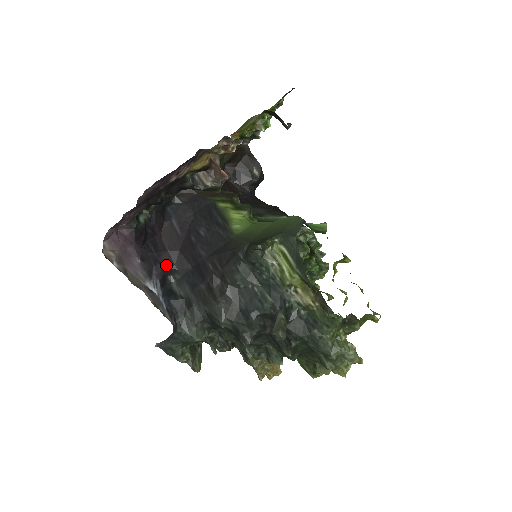
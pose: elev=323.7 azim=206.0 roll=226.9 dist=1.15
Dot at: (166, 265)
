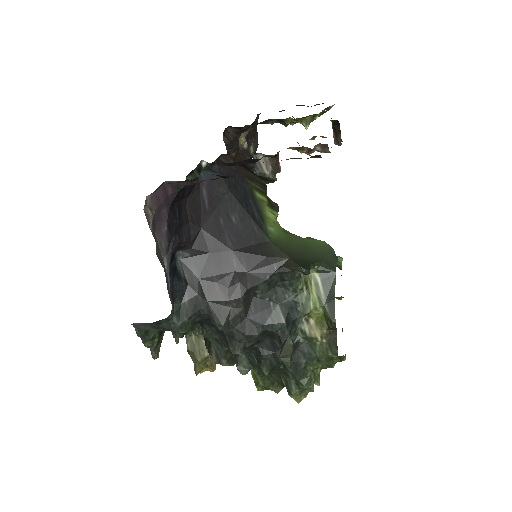
Dot at: (184, 239)
